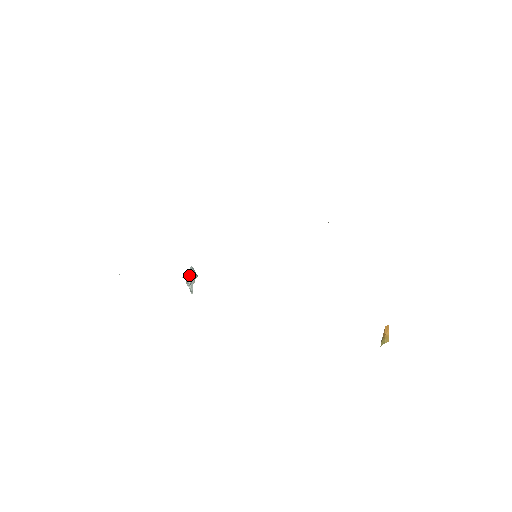
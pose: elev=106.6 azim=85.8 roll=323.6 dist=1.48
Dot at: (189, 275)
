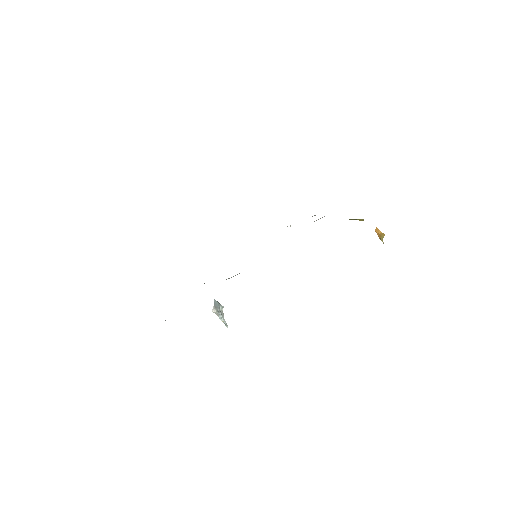
Dot at: (216, 307)
